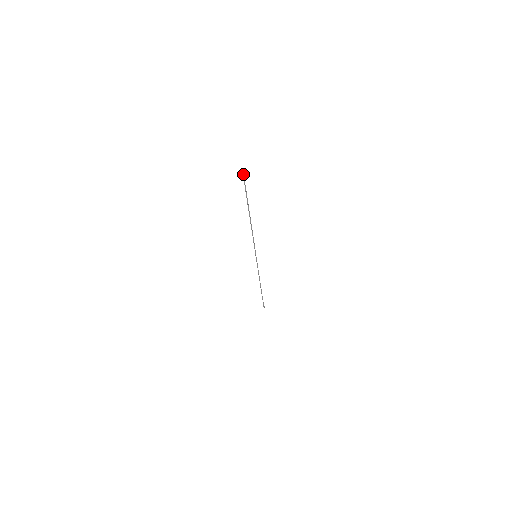
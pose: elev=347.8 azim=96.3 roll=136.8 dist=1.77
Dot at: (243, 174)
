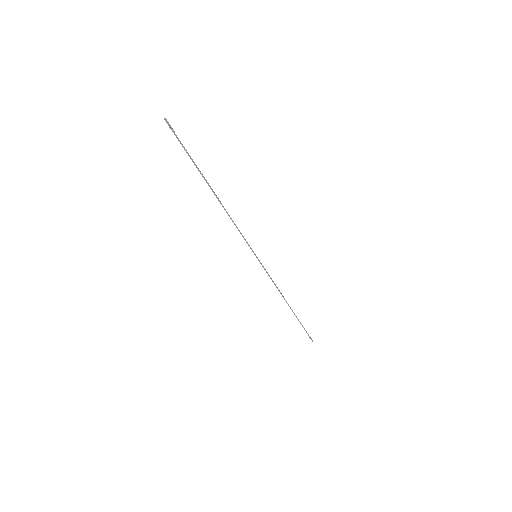
Dot at: (168, 124)
